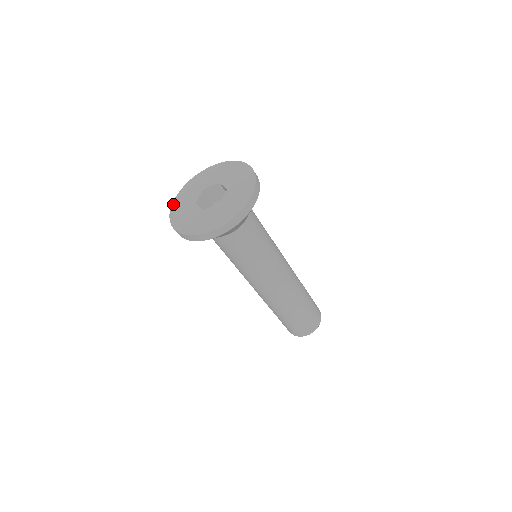
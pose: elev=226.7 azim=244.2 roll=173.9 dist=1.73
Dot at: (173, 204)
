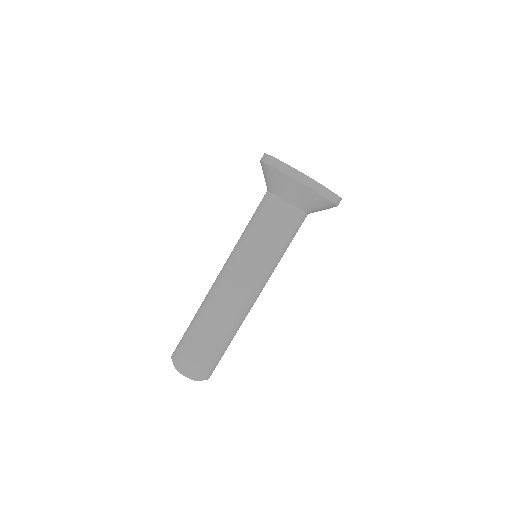
Dot at: occluded
